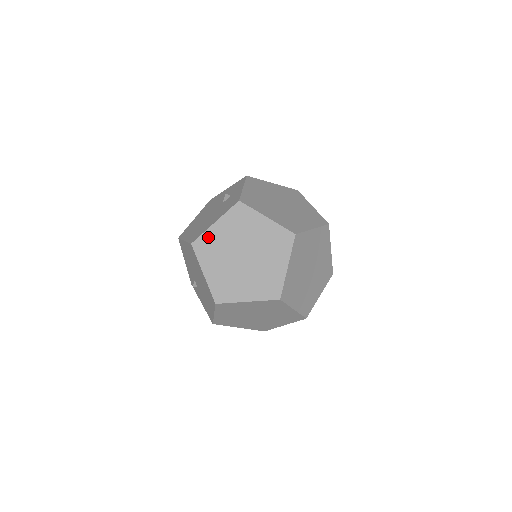
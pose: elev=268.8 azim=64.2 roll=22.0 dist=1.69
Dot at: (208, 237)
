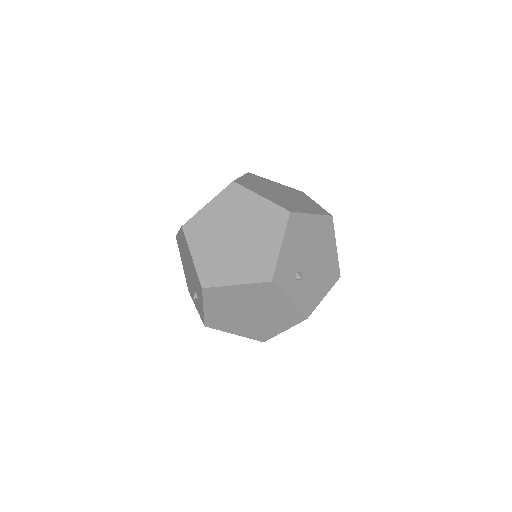
Dot at: occluded
